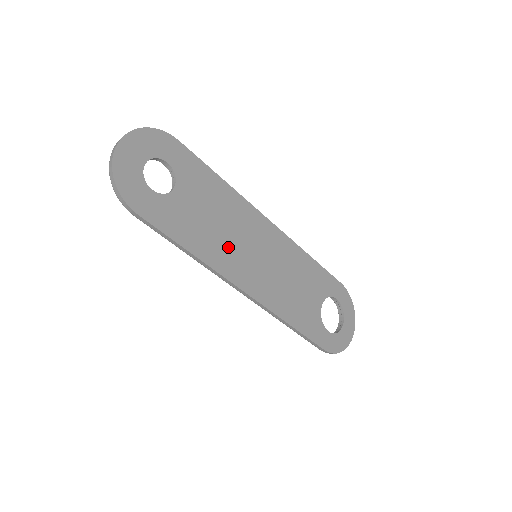
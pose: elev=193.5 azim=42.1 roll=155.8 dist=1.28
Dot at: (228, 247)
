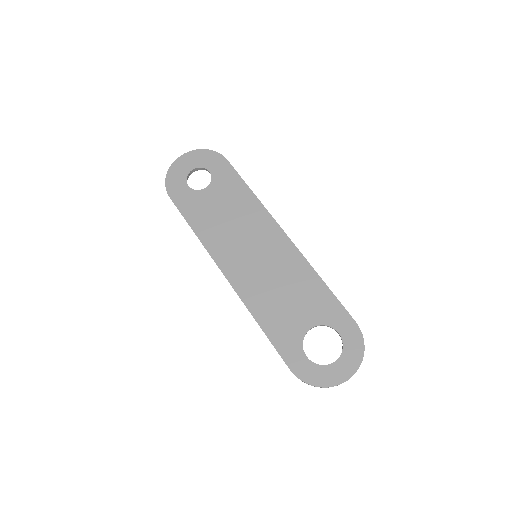
Dot at: (228, 238)
